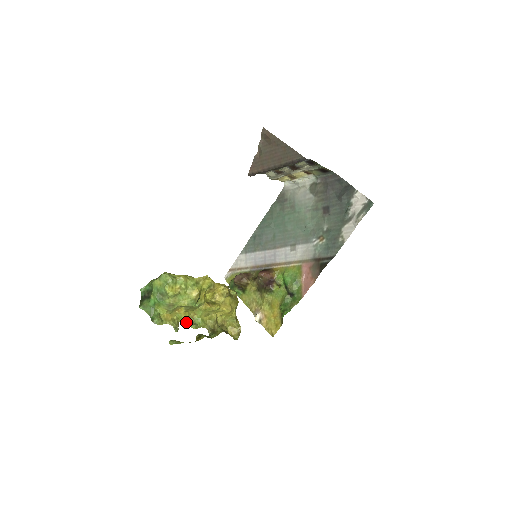
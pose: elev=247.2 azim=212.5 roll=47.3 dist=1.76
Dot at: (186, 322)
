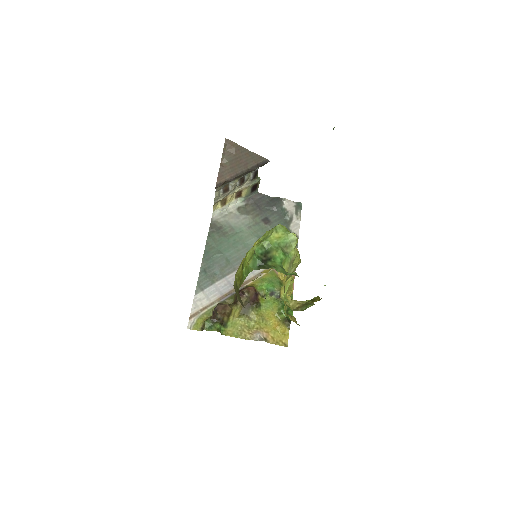
Dot at: occluded
